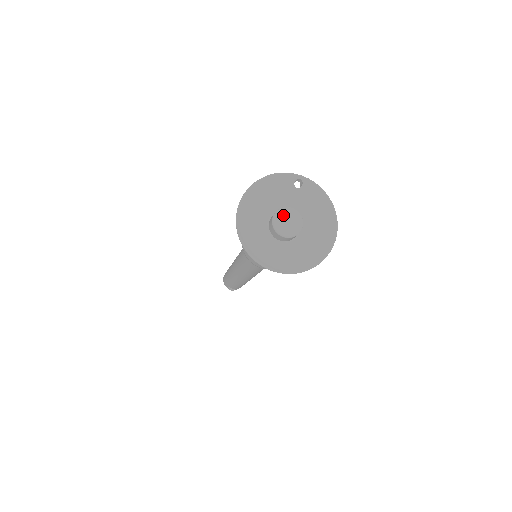
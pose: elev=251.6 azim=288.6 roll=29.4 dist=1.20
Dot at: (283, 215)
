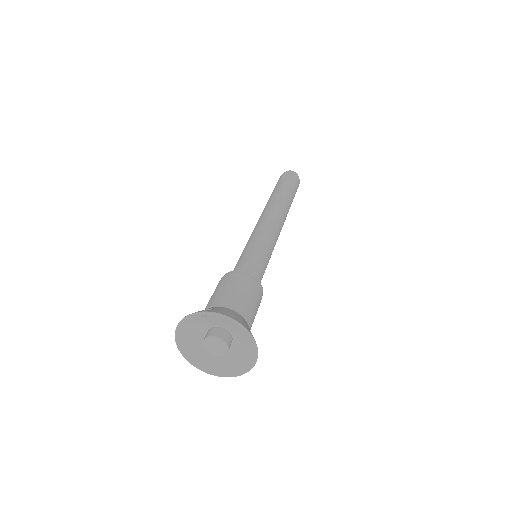
Dot at: (209, 344)
